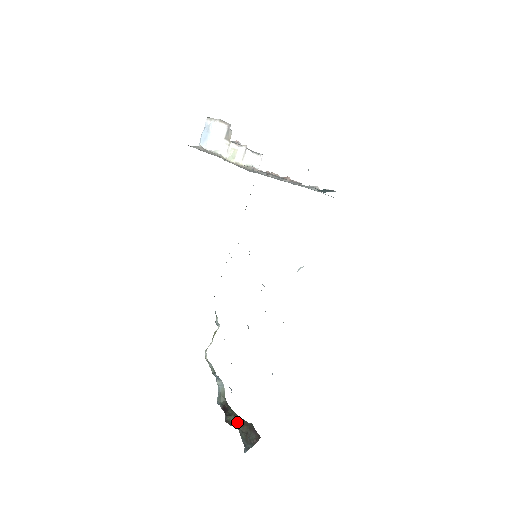
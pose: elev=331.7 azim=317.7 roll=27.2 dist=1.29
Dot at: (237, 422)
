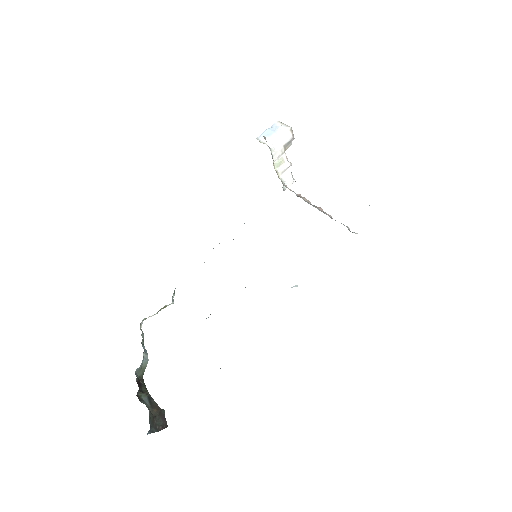
Dot at: (148, 402)
